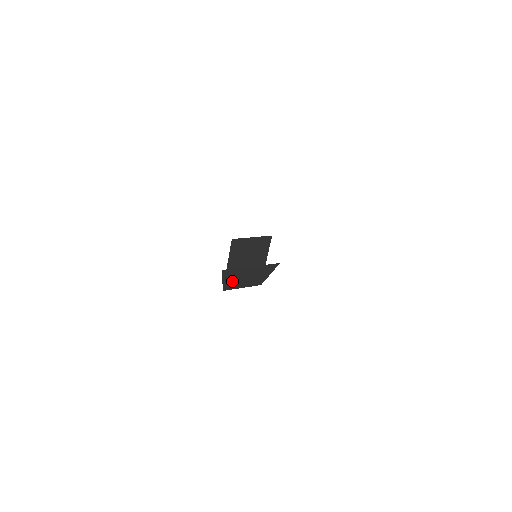
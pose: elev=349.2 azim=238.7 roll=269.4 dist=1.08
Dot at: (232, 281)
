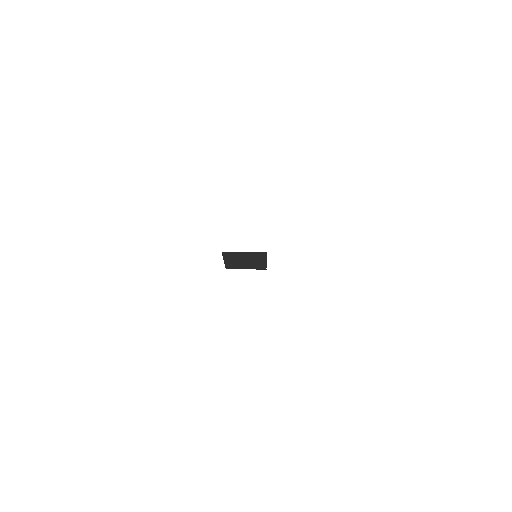
Dot at: occluded
